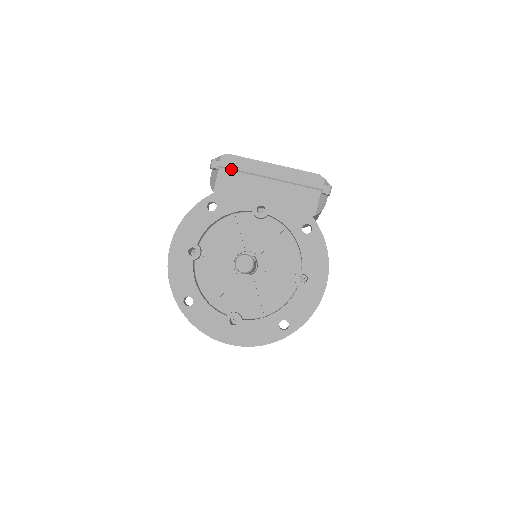
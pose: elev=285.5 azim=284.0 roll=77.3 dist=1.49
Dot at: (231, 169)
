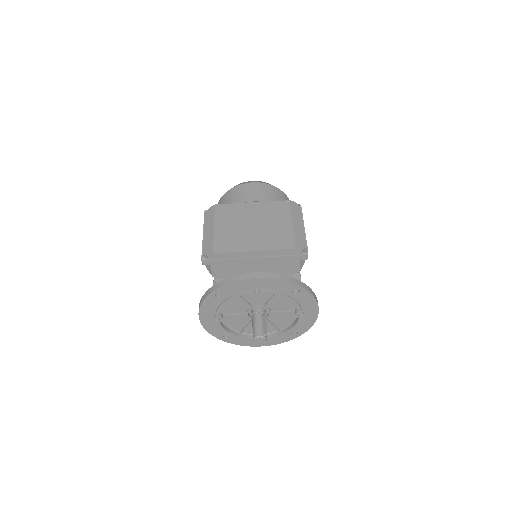
Dot at: (220, 262)
